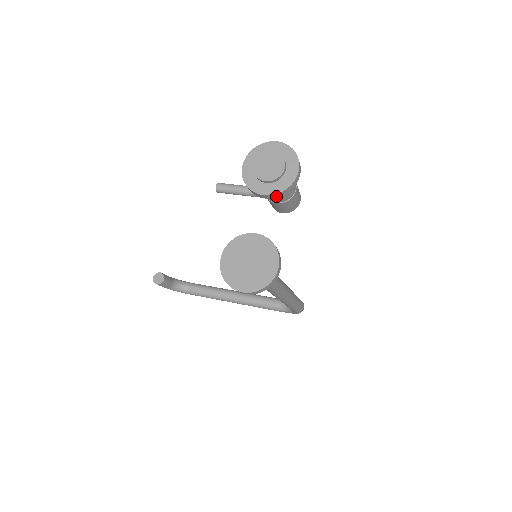
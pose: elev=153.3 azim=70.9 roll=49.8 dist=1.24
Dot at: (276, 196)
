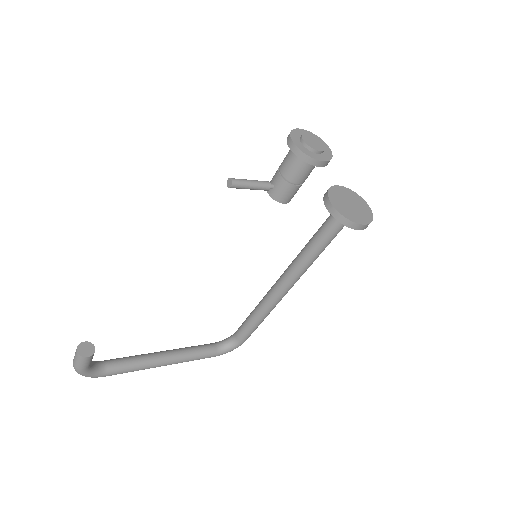
Dot at: (326, 164)
